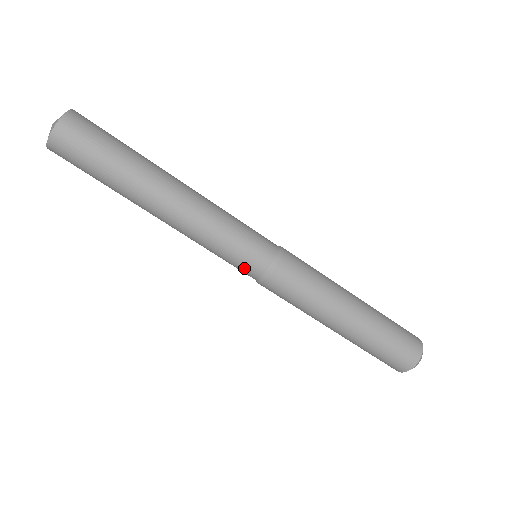
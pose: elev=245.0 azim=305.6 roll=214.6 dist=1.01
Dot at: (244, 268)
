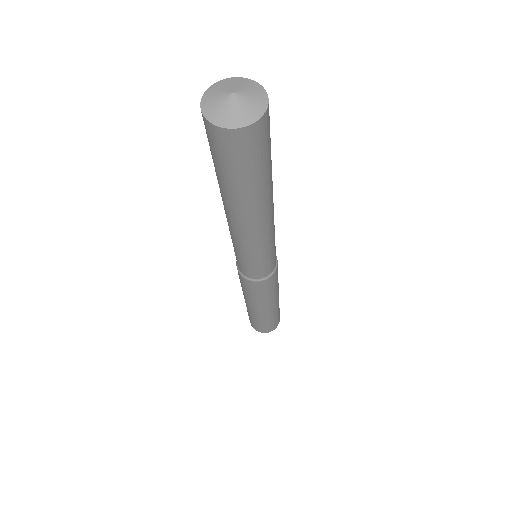
Dot at: (262, 270)
